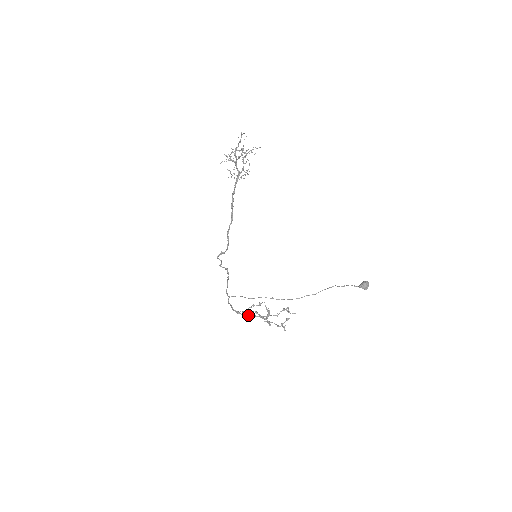
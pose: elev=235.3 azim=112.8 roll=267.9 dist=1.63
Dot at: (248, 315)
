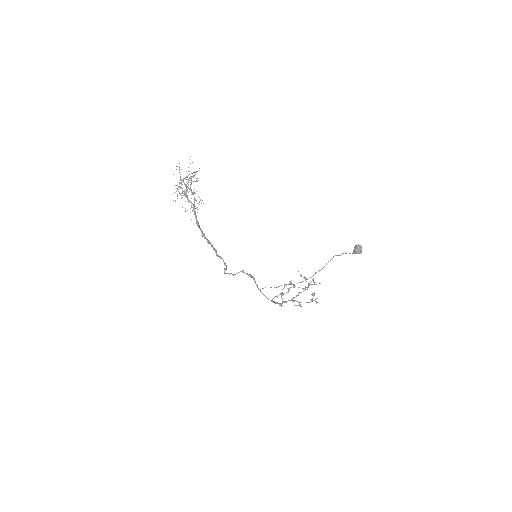
Dot at: occluded
